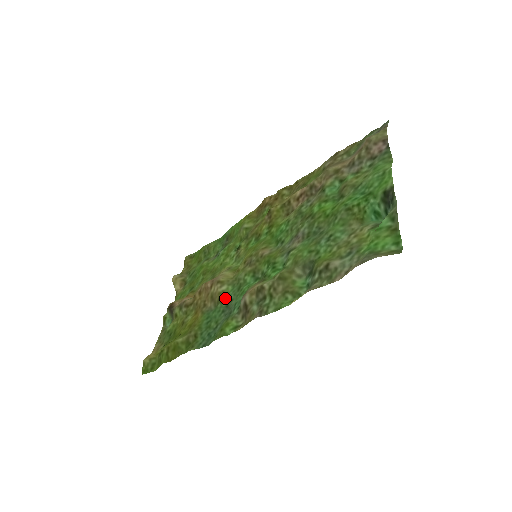
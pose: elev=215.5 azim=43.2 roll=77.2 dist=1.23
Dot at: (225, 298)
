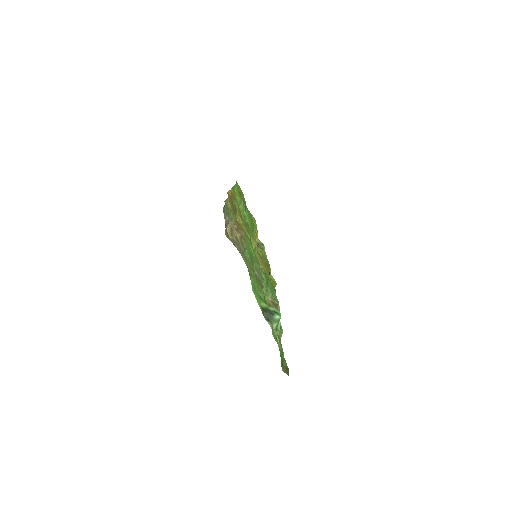
Dot at: occluded
